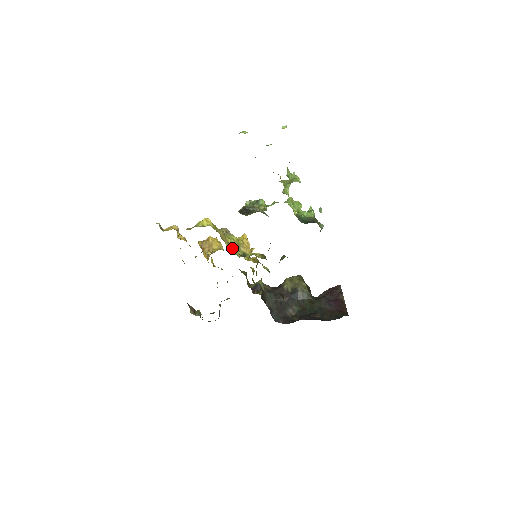
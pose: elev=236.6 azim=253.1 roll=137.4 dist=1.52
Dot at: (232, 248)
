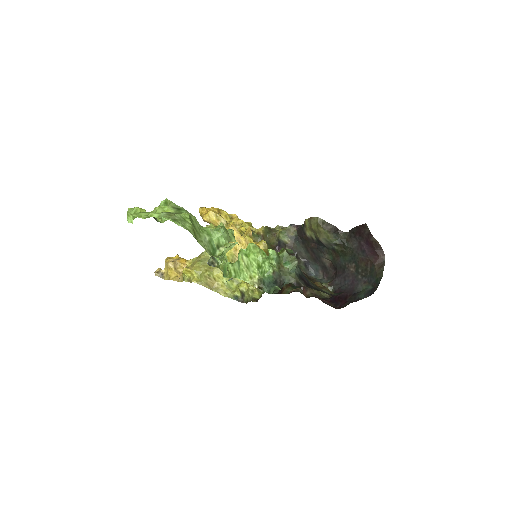
Dot at: (228, 281)
